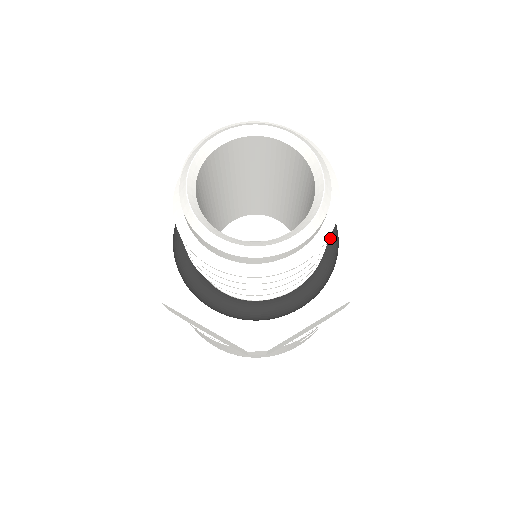
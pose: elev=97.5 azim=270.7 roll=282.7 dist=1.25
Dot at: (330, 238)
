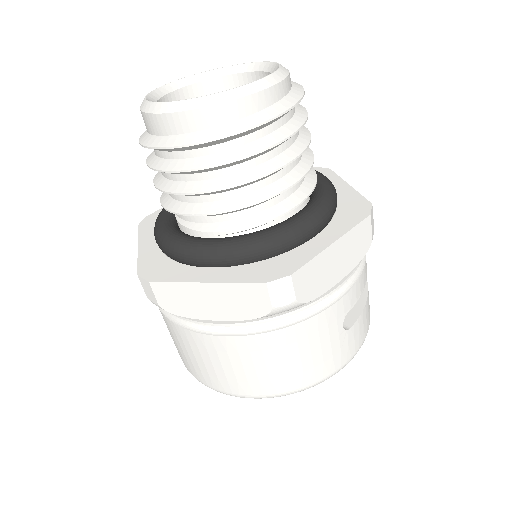
Dot at: (320, 177)
